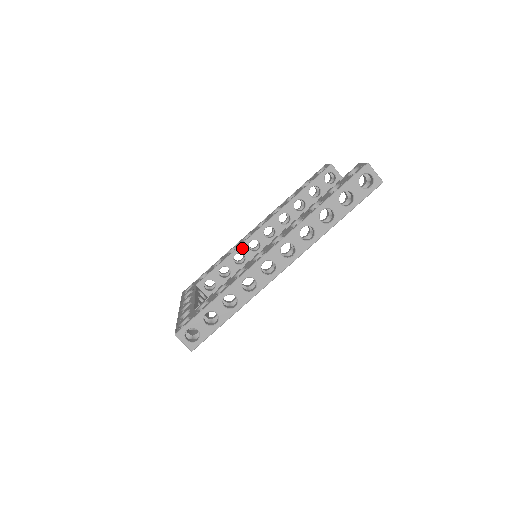
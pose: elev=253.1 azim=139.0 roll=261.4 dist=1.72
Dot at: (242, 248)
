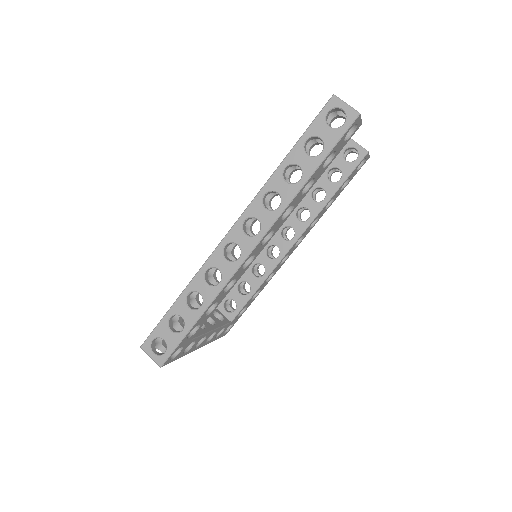
Dot at: (259, 257)
